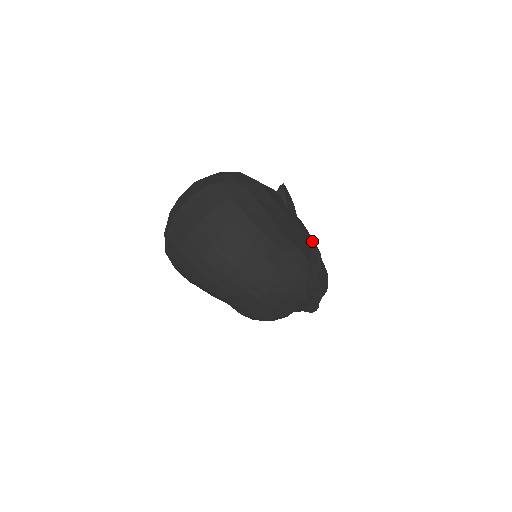
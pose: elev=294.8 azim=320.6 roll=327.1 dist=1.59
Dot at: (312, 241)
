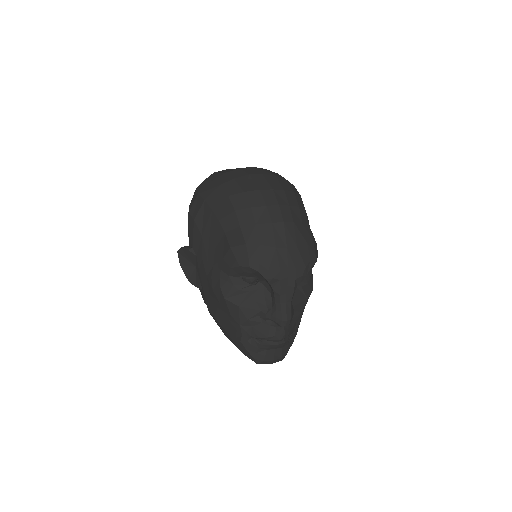
Dot at: occluded
